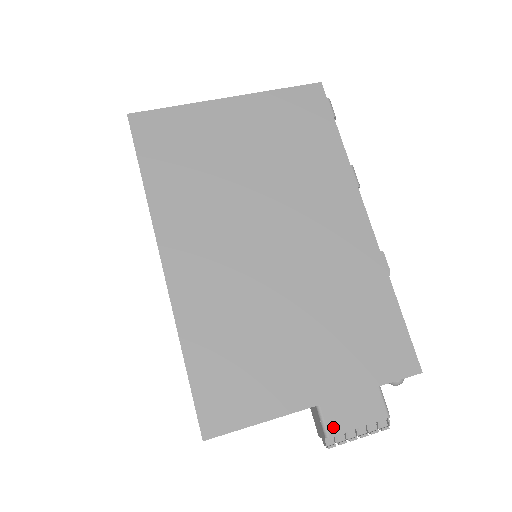
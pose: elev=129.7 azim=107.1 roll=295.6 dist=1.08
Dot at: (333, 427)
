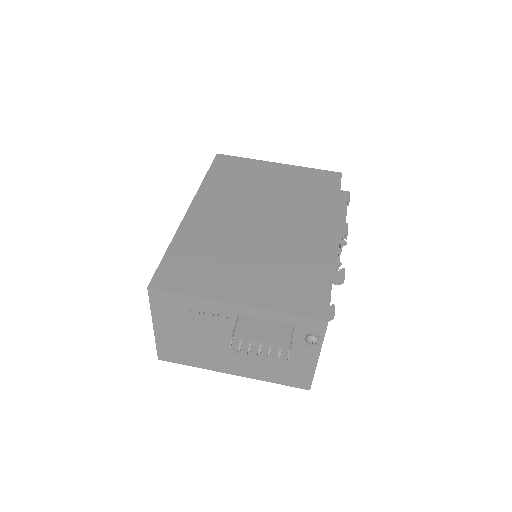
Dot at: (241, 332)
